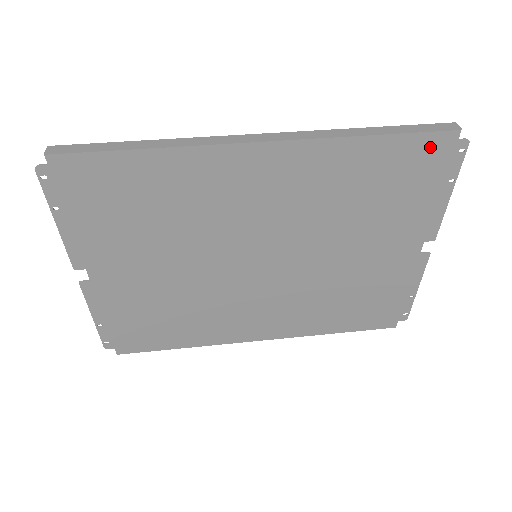
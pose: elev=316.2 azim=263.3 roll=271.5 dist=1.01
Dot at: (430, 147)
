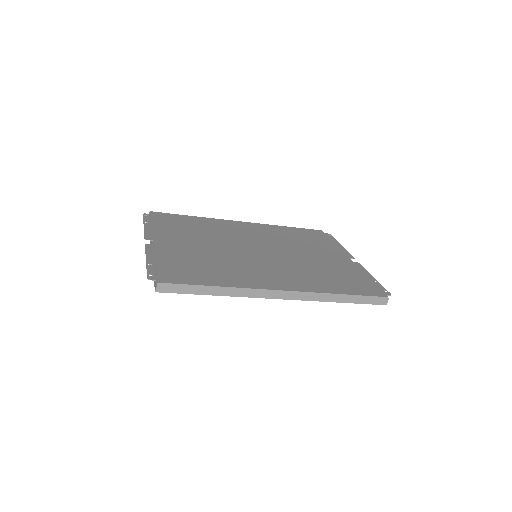
Dot at: (314, 232)
